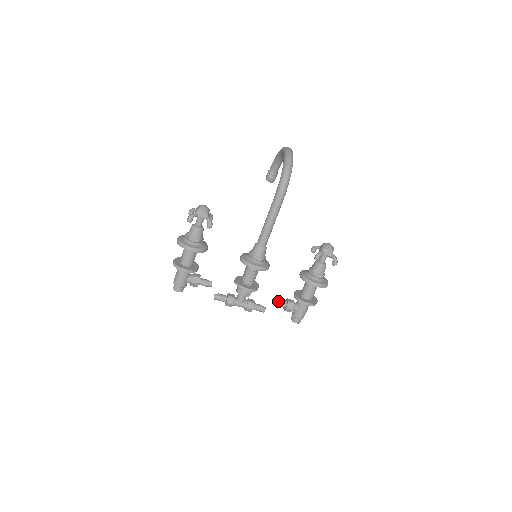
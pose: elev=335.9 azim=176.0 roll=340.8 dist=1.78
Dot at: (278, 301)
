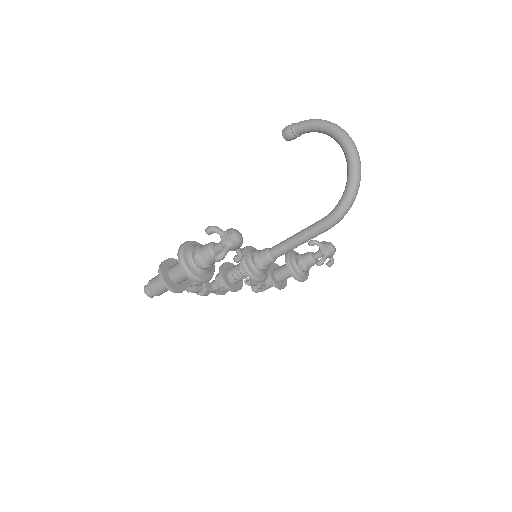
Dot at: (252, 283)
